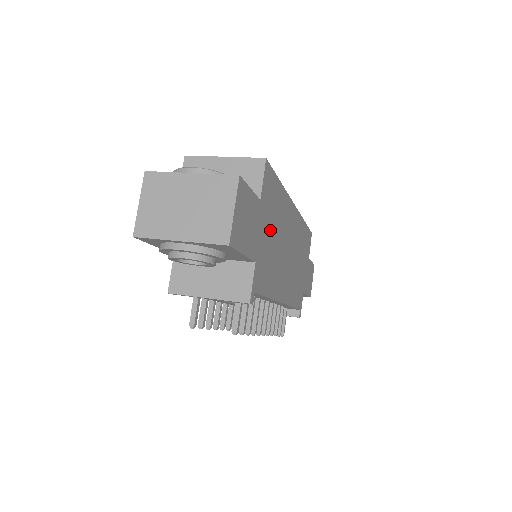
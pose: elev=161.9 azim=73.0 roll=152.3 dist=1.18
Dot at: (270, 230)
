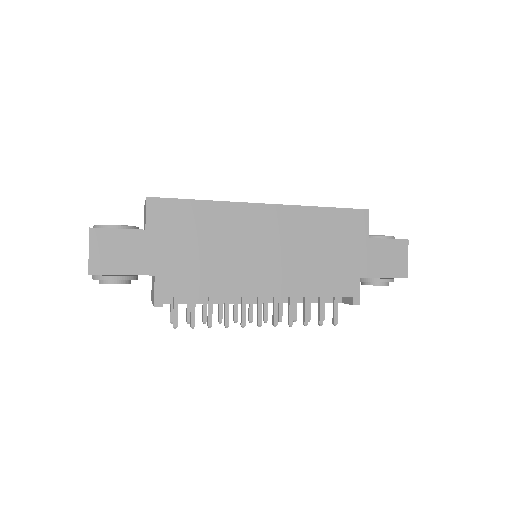
Dot at: (186, 244)
